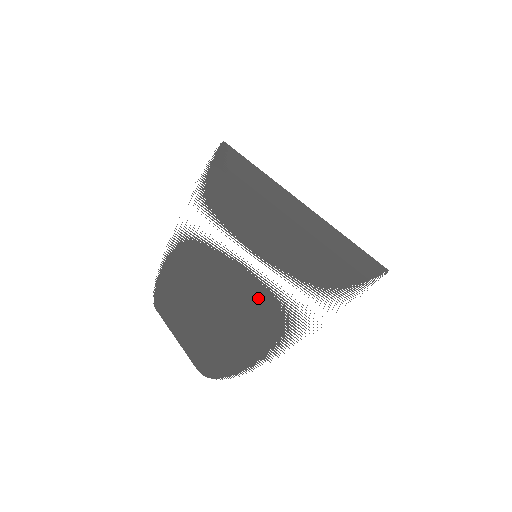
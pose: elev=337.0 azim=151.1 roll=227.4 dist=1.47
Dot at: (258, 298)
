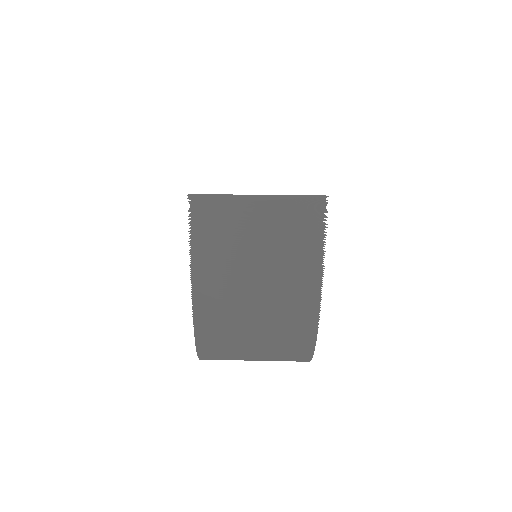
Dot at: occluded
